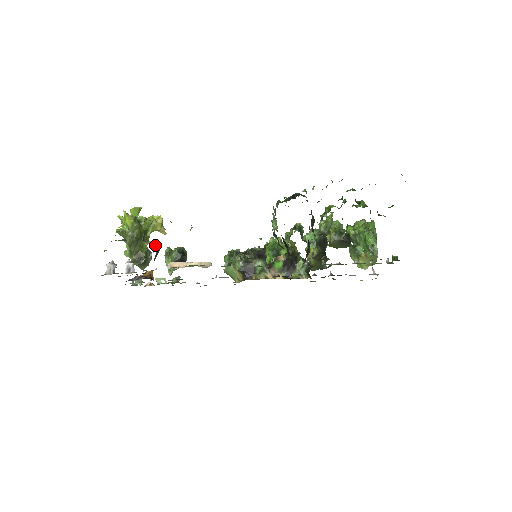
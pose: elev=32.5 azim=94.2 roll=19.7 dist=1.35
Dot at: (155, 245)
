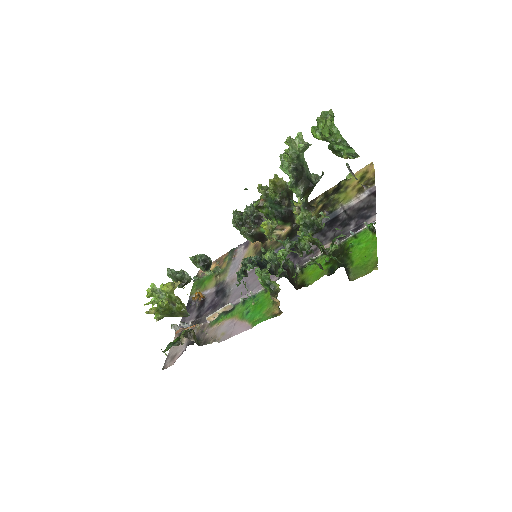
Dot at: (188, 334)
